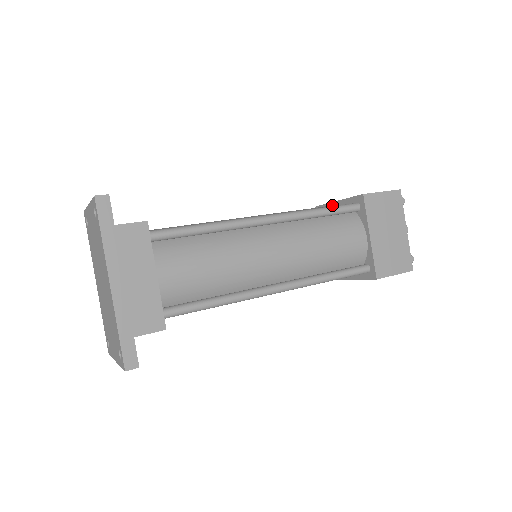
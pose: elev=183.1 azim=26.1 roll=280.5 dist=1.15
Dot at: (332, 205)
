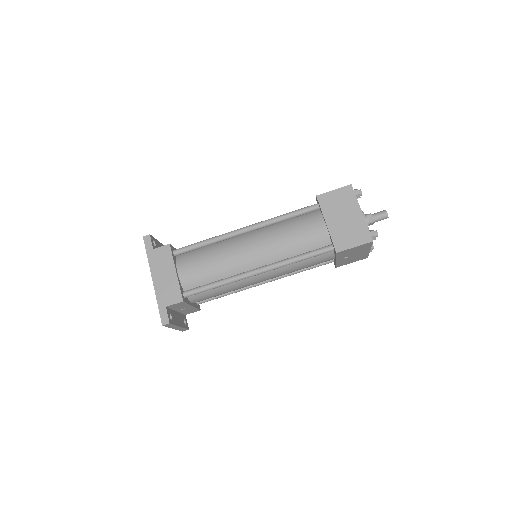
Dot at: occluded
